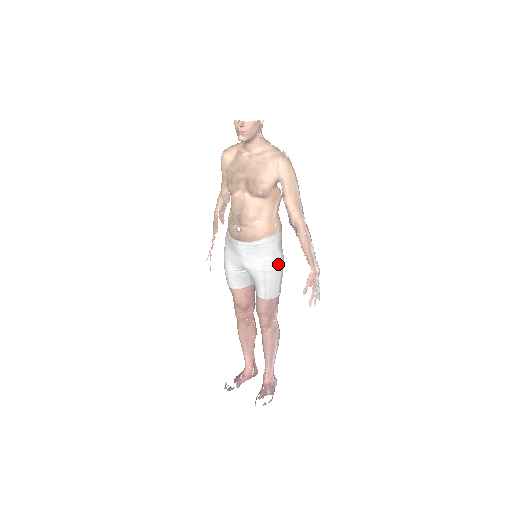
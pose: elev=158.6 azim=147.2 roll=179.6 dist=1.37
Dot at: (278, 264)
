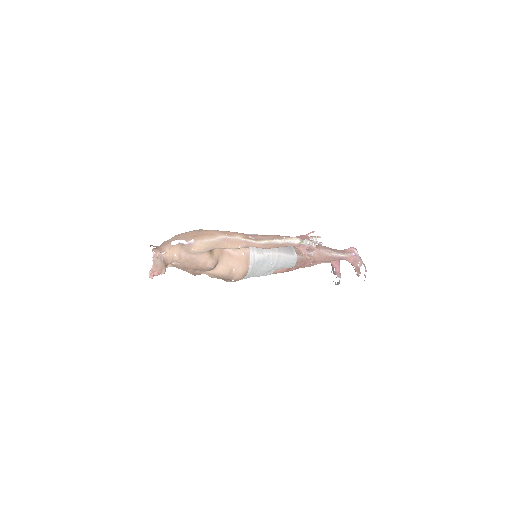
Dot at: (274, 257)
